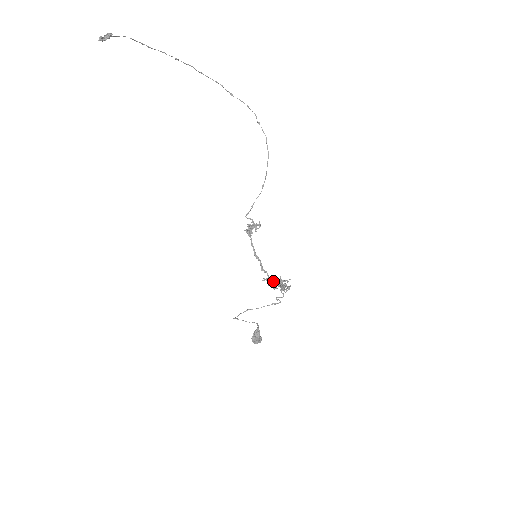
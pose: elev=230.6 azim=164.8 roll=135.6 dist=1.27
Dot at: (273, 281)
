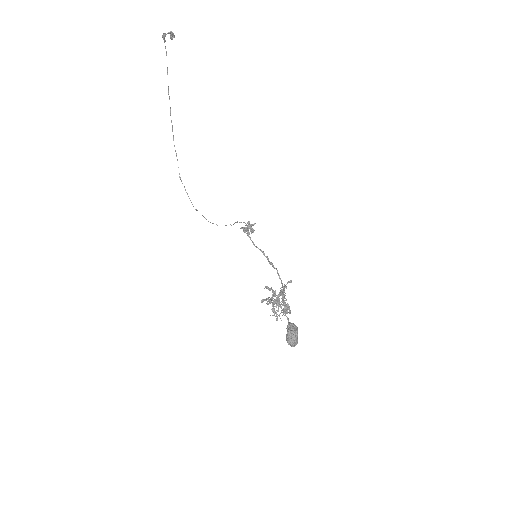
Dot at: (273, 294)
